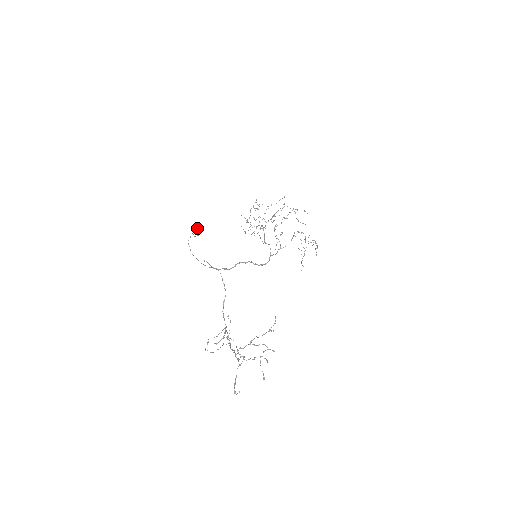
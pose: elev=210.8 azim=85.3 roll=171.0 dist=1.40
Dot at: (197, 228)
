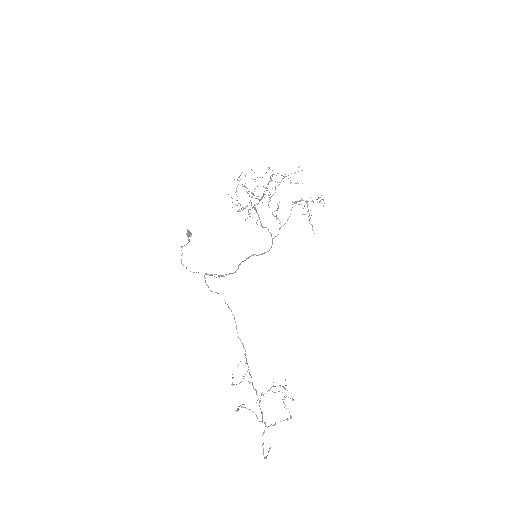
Dot at: (186, 234)
